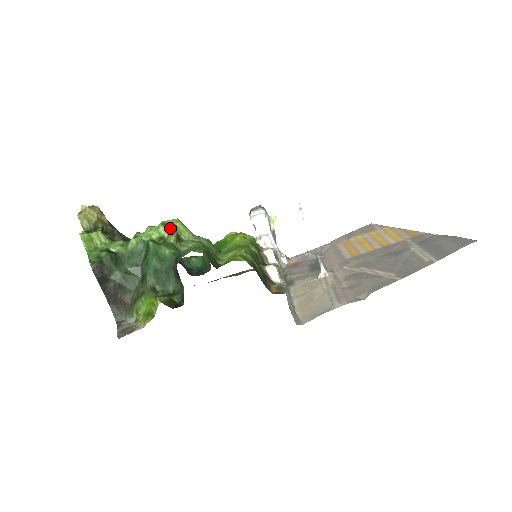
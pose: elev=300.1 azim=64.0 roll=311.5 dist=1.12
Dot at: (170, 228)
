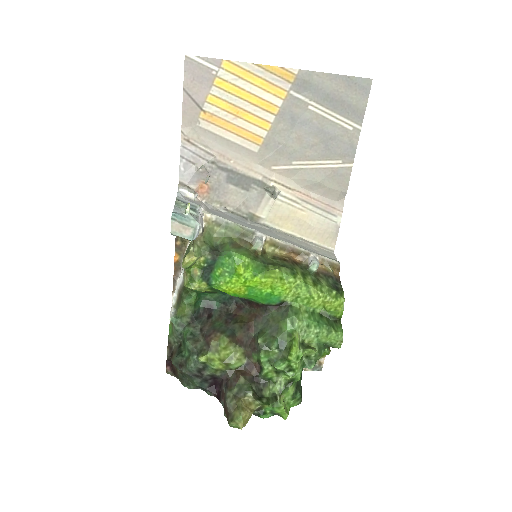
Dot at: (303, 354)
